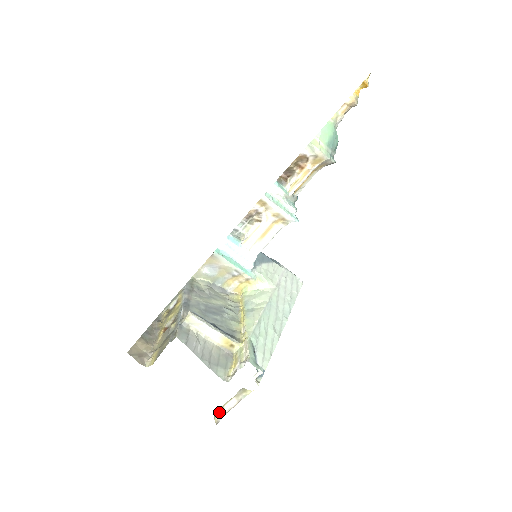
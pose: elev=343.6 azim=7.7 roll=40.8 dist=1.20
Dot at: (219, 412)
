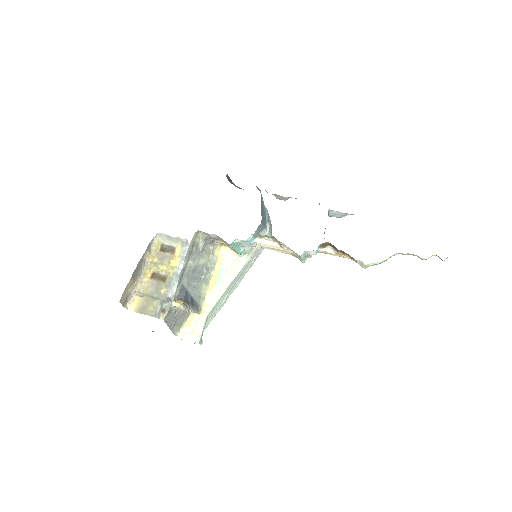
Dot at: occluded
